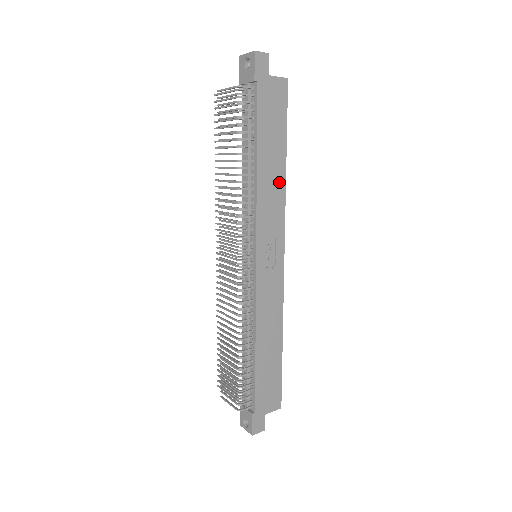
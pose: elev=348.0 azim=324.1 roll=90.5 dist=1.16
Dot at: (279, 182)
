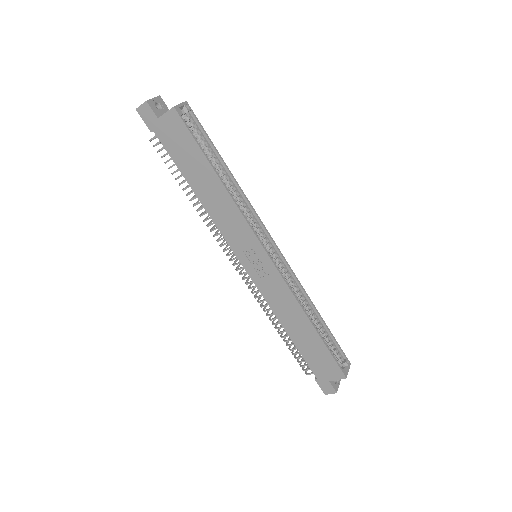
Dot at: (224, 198)
